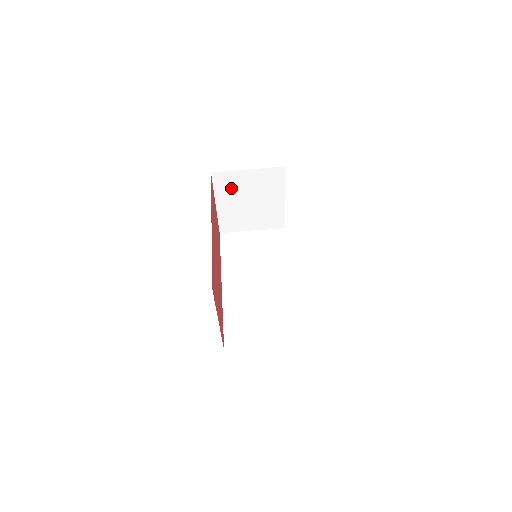
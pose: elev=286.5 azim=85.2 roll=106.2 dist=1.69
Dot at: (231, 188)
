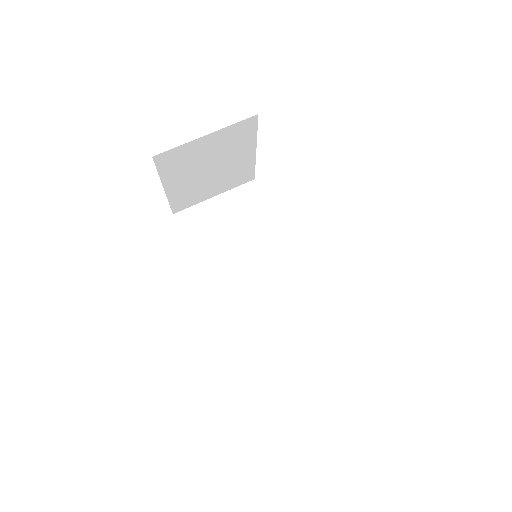
Dot at: (183, 164)
